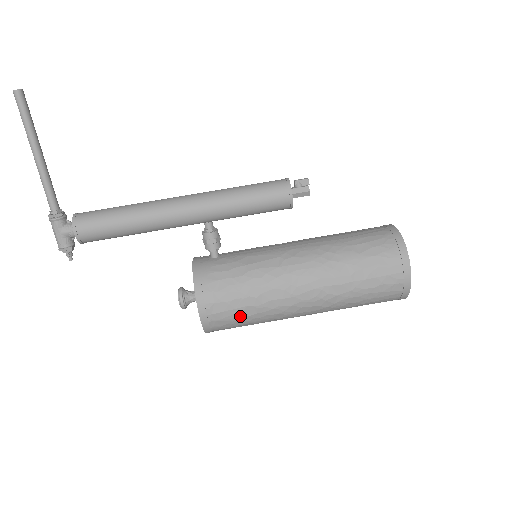
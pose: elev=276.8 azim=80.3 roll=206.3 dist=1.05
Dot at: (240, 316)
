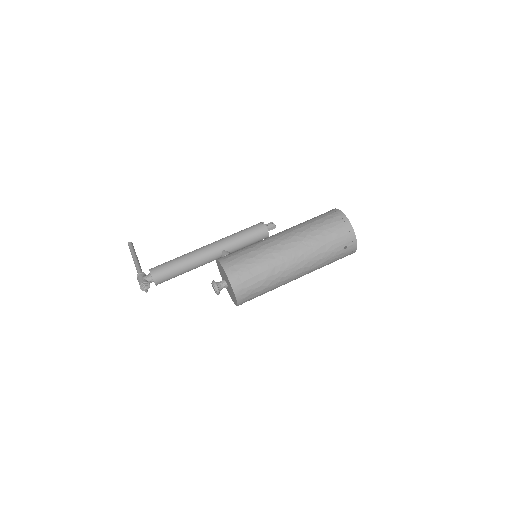
Dot at: (247, 259)
